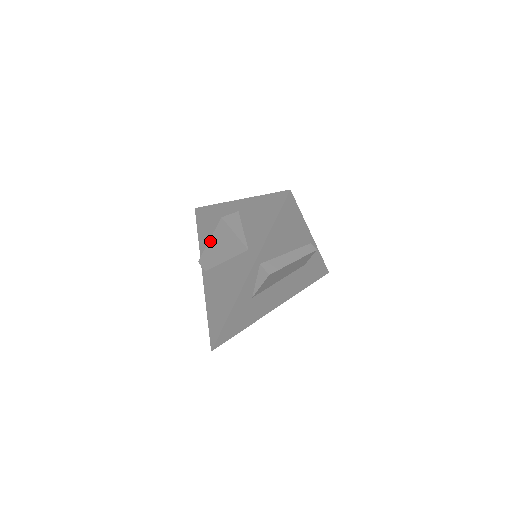
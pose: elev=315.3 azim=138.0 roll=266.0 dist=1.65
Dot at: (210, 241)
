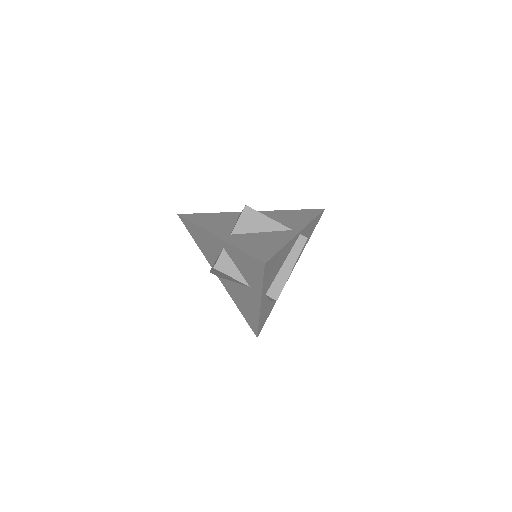
Dot at: occluded
